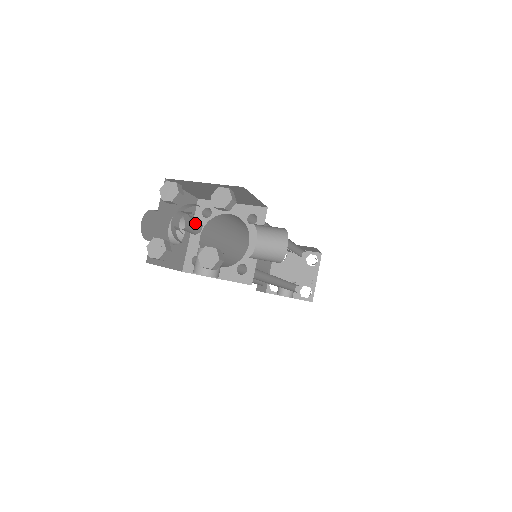
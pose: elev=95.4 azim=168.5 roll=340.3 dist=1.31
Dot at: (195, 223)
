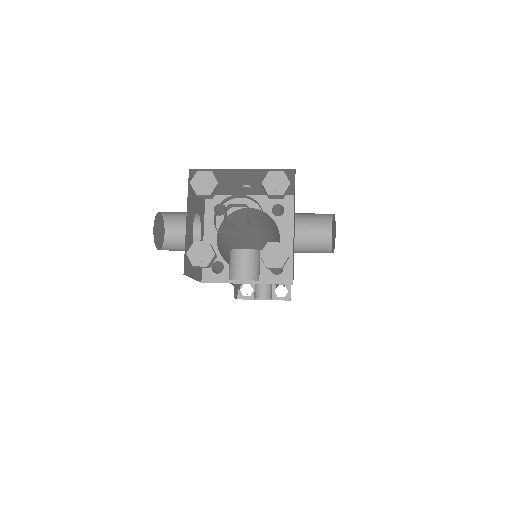
Dot at: (248, 217)
